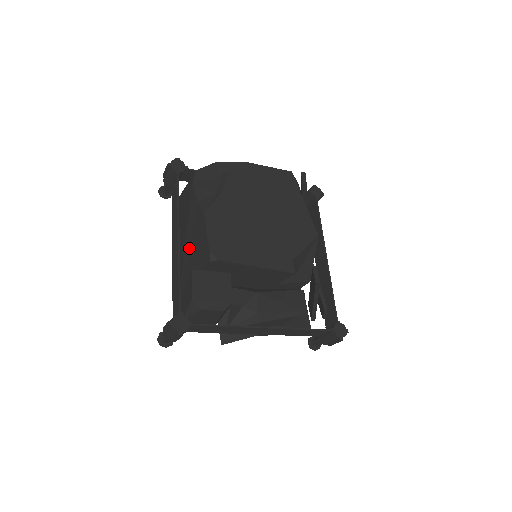
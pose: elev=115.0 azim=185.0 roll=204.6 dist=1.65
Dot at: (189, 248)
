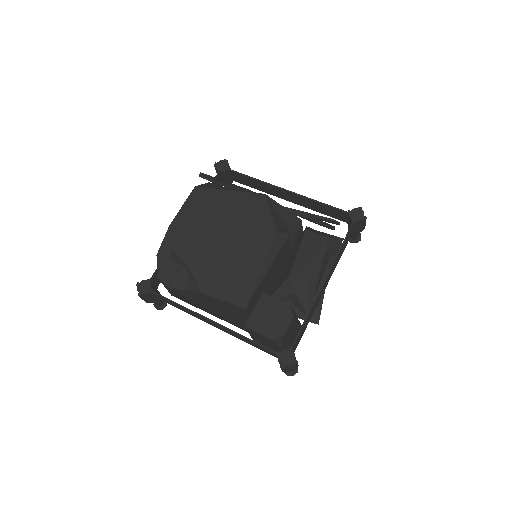
Dot at: (223, 314)
